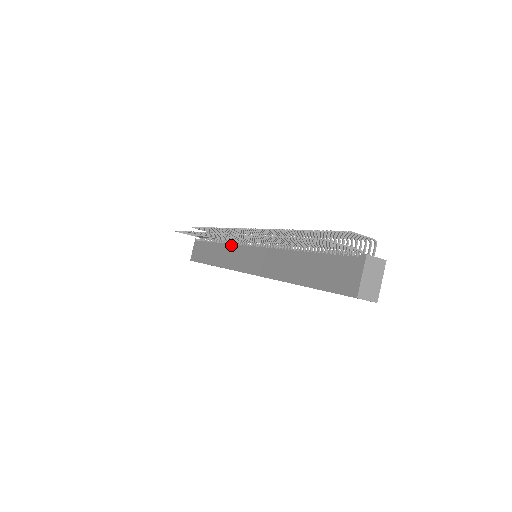
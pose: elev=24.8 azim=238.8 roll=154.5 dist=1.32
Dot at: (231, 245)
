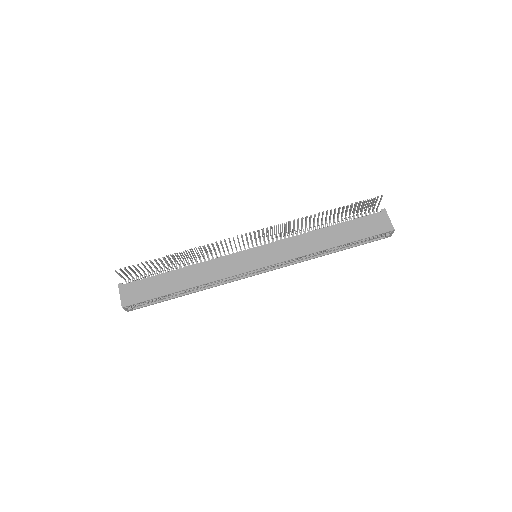
Dot at: (214, 259)
